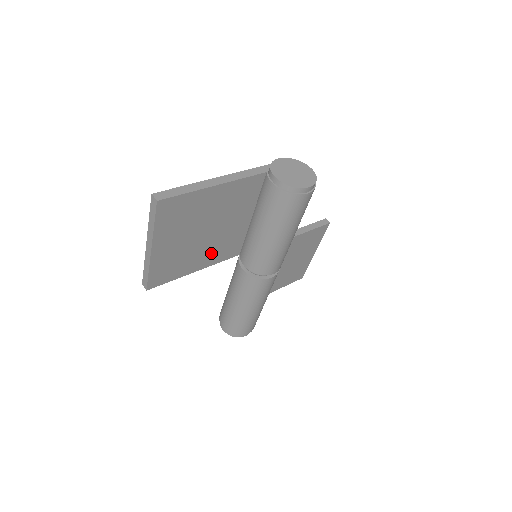
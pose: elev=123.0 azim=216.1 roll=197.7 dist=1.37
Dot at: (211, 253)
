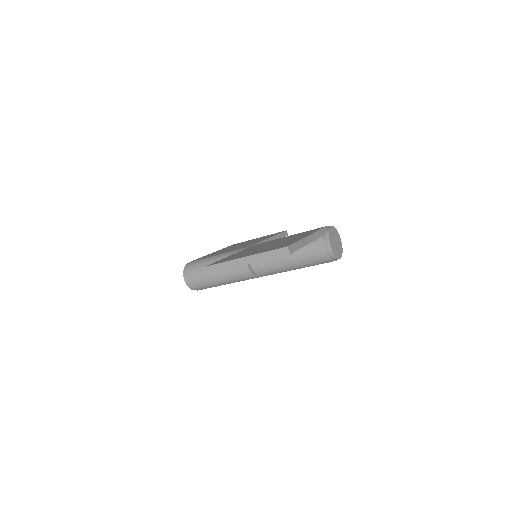
Dot at: occluded
